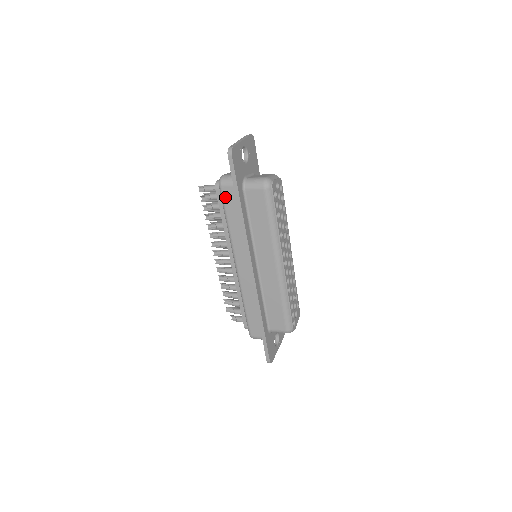
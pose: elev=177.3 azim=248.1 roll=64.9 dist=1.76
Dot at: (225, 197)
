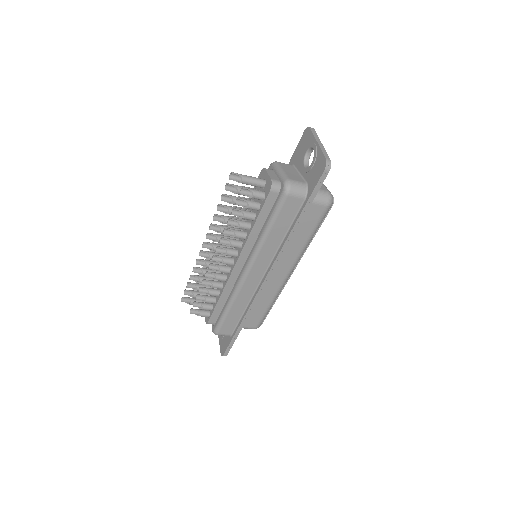
Dot at: (285, 207)
